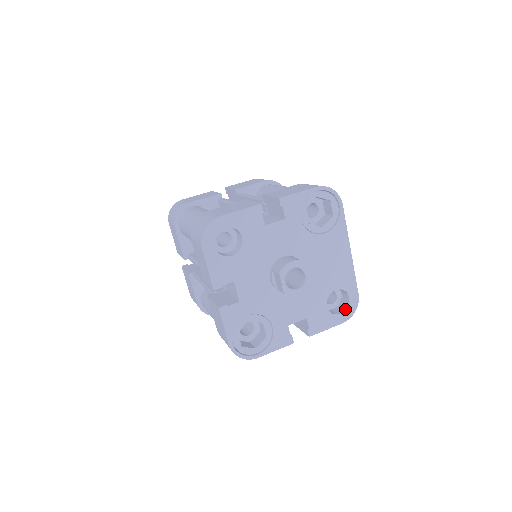
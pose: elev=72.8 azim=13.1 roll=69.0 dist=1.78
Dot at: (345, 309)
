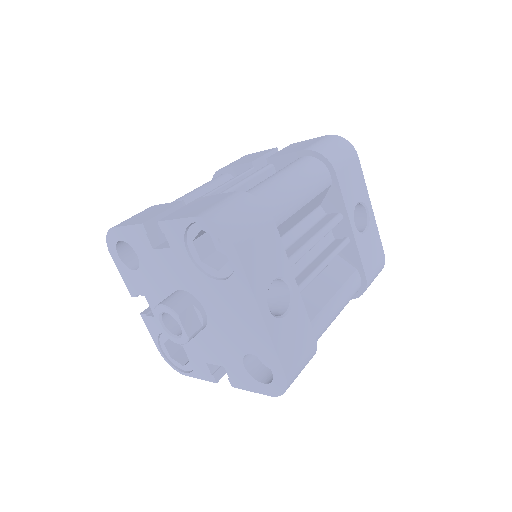
Dot at: (270, 382)
